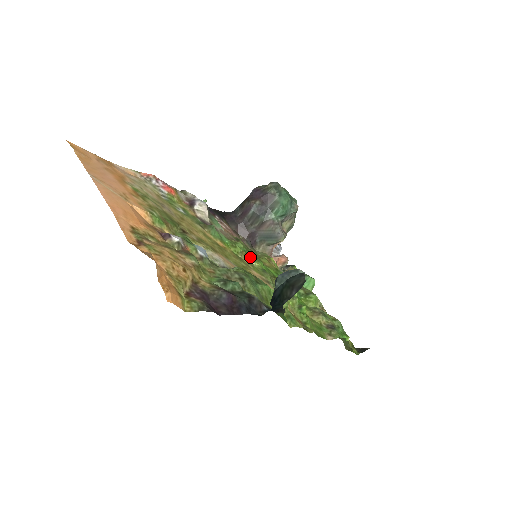
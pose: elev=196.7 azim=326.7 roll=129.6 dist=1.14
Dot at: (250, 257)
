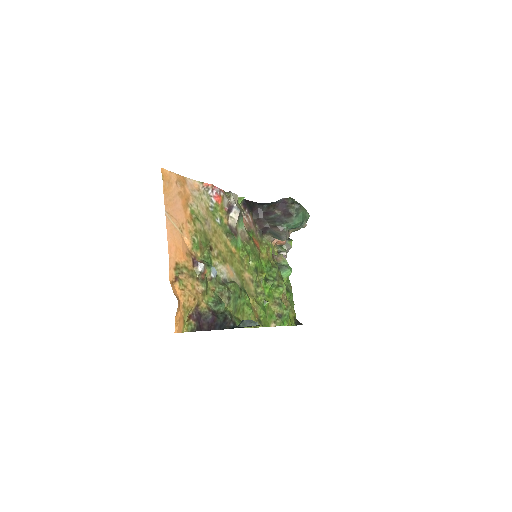
Dot at: (251, 258)
